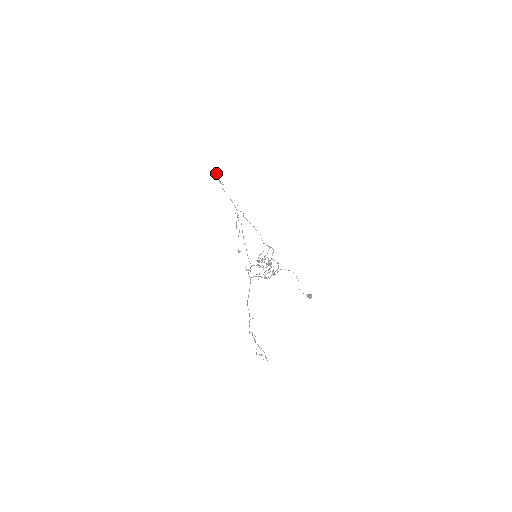
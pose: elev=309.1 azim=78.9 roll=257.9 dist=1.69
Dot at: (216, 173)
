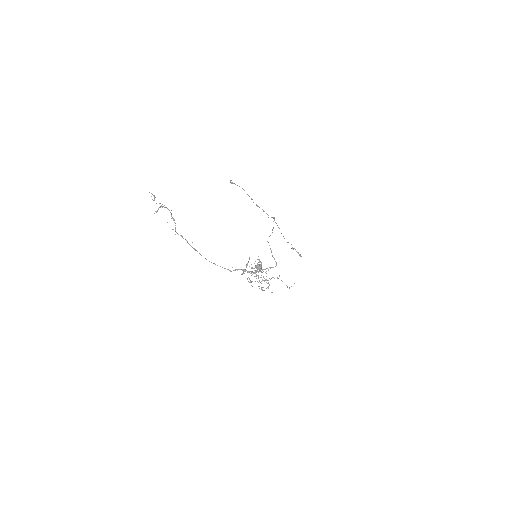
Dot at: (298, 252)
